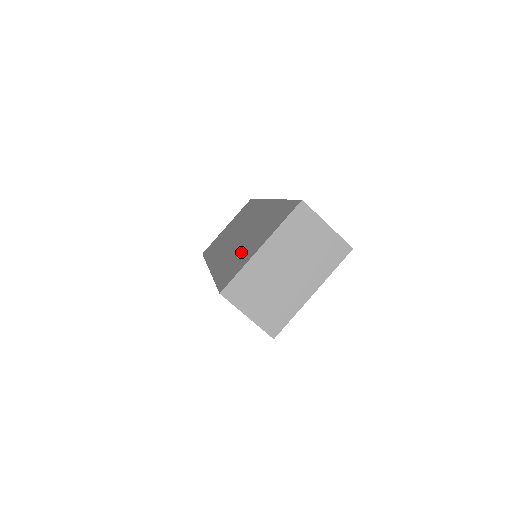
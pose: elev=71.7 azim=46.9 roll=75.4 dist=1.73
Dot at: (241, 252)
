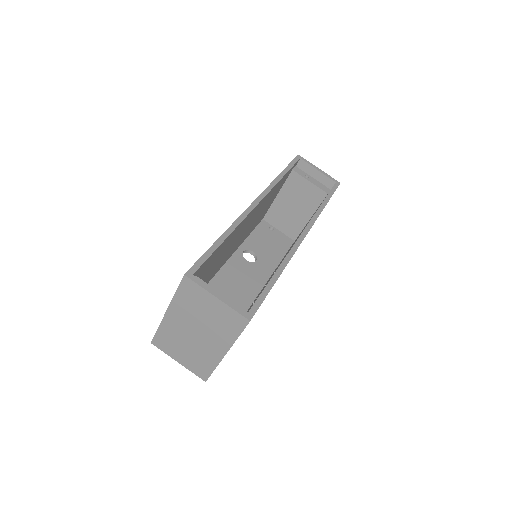
Dot at: occluded
